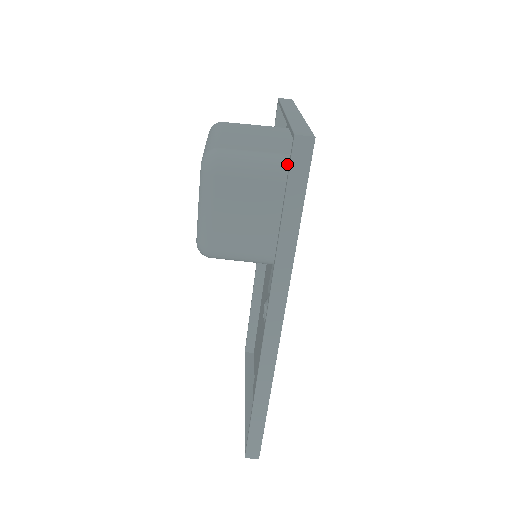
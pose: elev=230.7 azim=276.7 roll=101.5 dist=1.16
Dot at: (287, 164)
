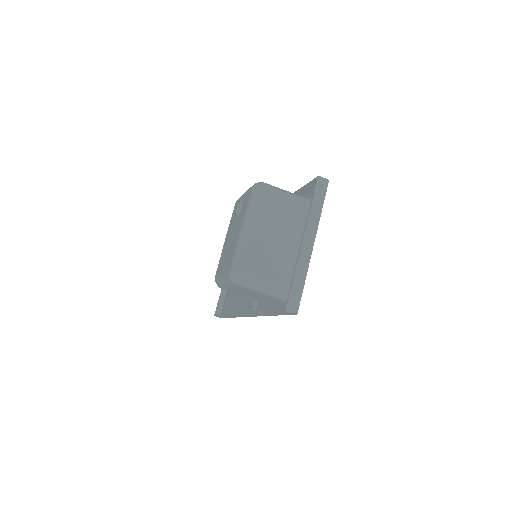
Dot at: (282, 293)
